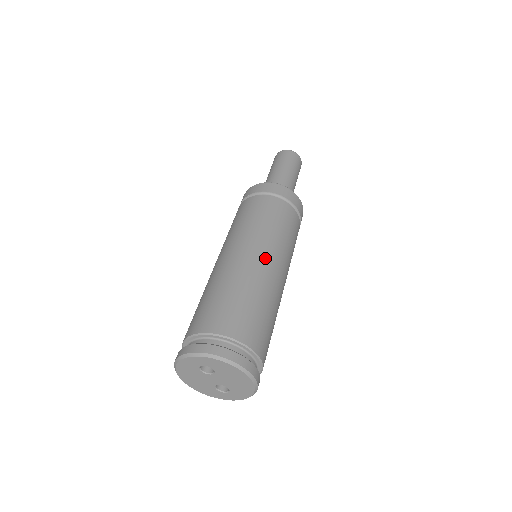
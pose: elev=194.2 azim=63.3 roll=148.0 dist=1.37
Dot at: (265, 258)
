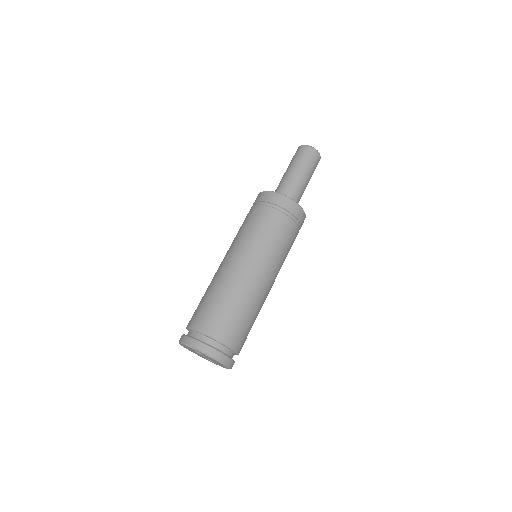
Dot at: (258, 274)
